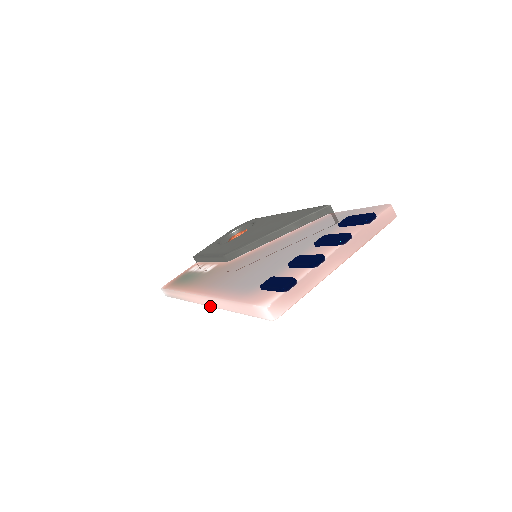
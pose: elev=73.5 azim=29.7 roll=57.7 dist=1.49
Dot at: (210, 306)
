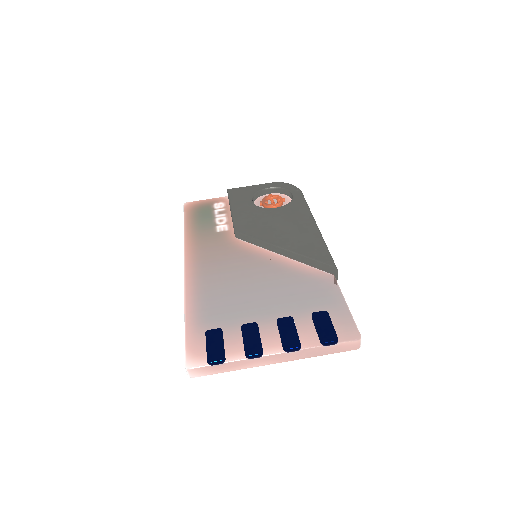
Dot at: occluded
